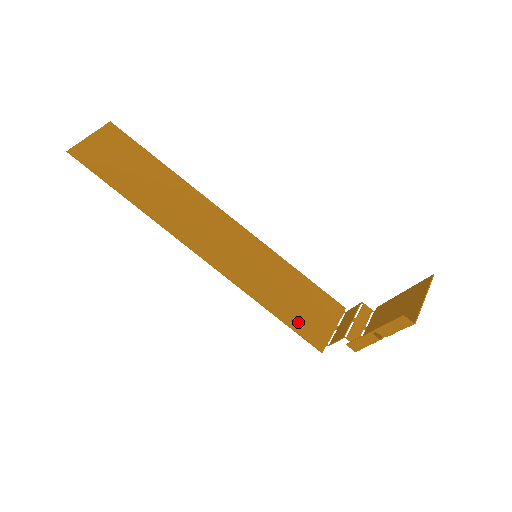
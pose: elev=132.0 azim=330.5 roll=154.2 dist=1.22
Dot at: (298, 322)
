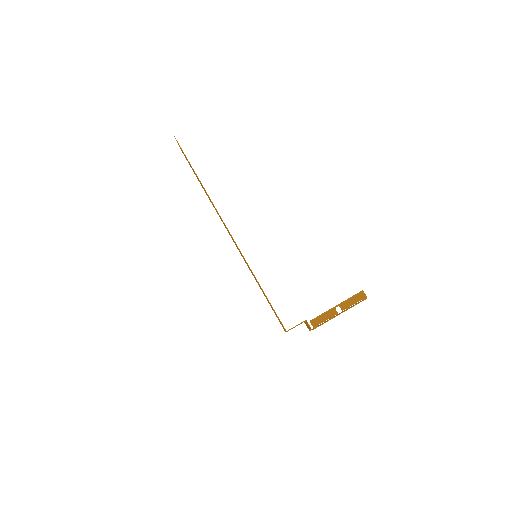
Dot at: occluded
